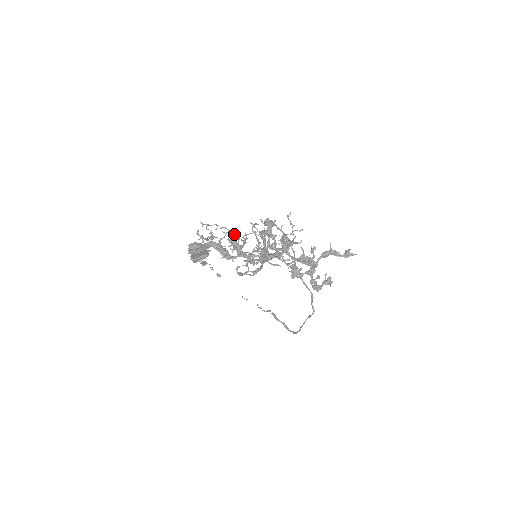
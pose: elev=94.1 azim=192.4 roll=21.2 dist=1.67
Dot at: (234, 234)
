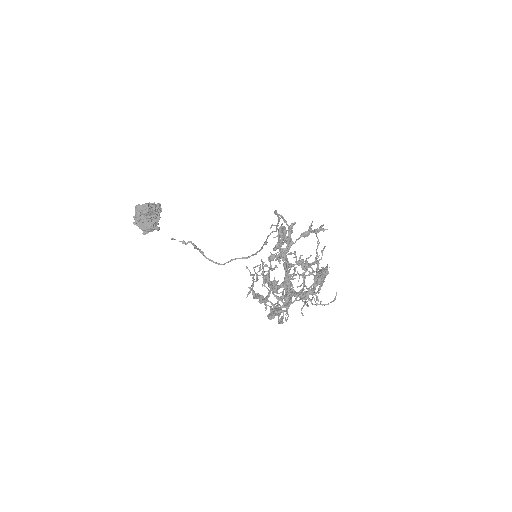
Dot at: (272, 269)
